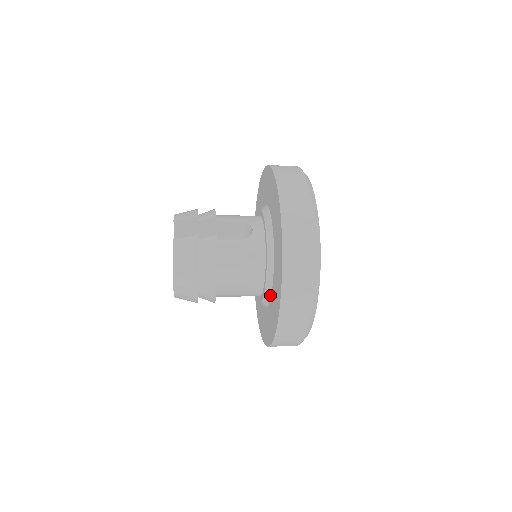
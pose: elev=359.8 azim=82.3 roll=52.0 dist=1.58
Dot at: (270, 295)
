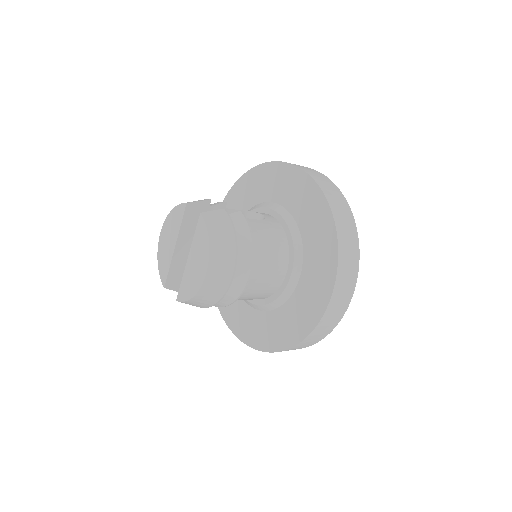
Dot at: (299, 275)
